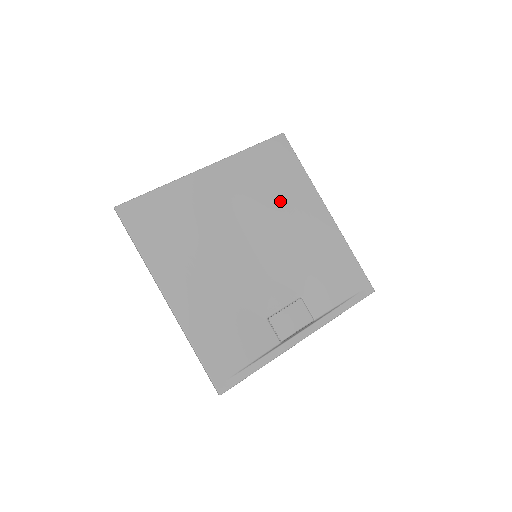
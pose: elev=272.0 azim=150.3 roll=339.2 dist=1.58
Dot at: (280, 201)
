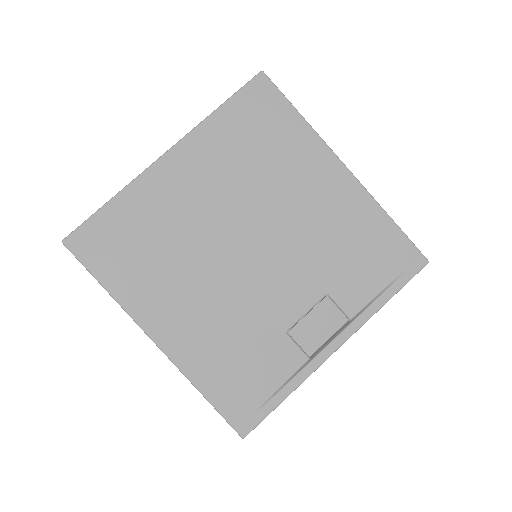
Dot at: (275, 172)
